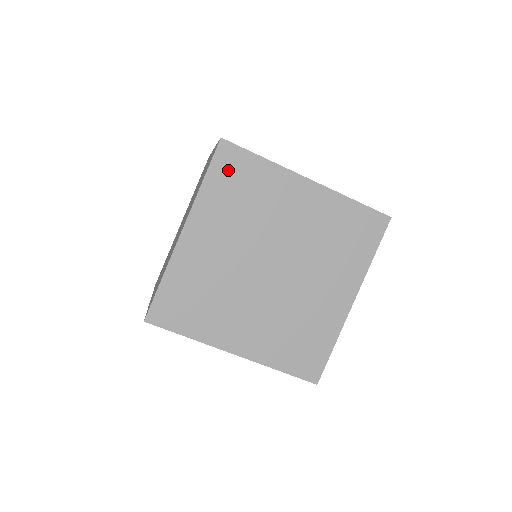
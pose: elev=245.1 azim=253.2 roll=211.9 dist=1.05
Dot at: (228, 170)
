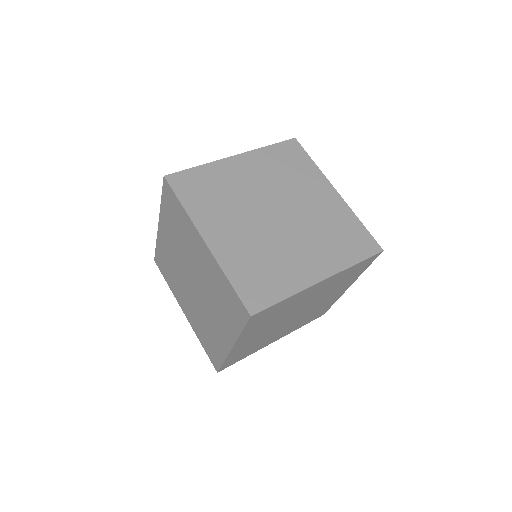
Dot at: (288, 152)
